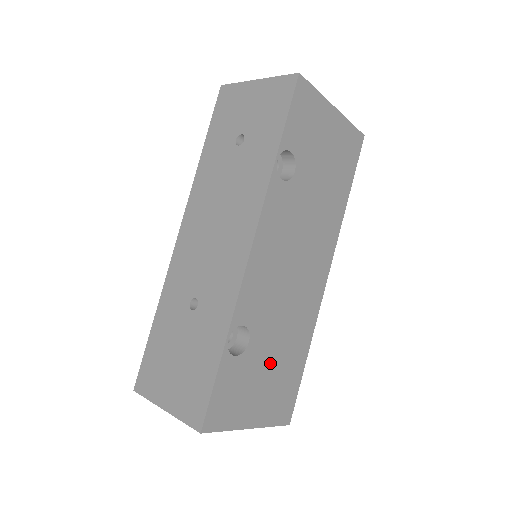
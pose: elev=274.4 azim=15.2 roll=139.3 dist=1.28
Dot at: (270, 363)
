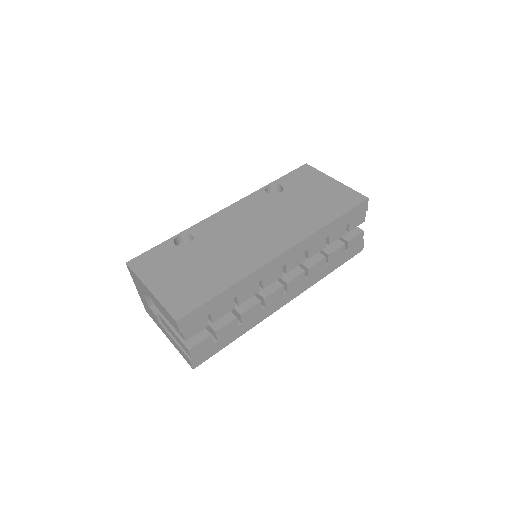
Dot at: (194, 266)
